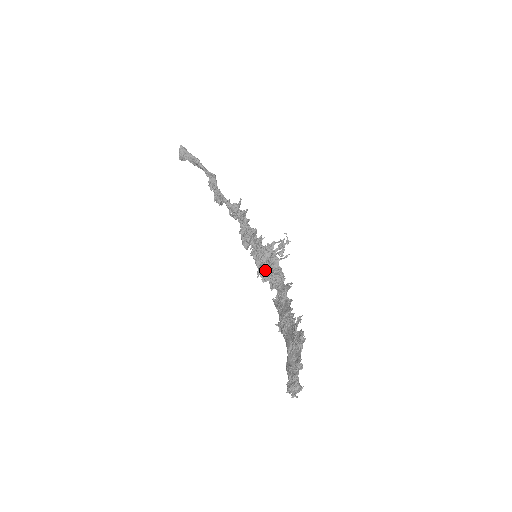
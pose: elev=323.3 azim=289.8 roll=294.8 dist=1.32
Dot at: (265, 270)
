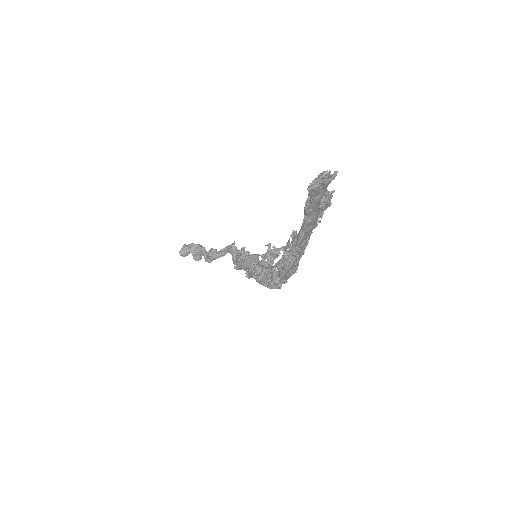
Dot at: occluded
